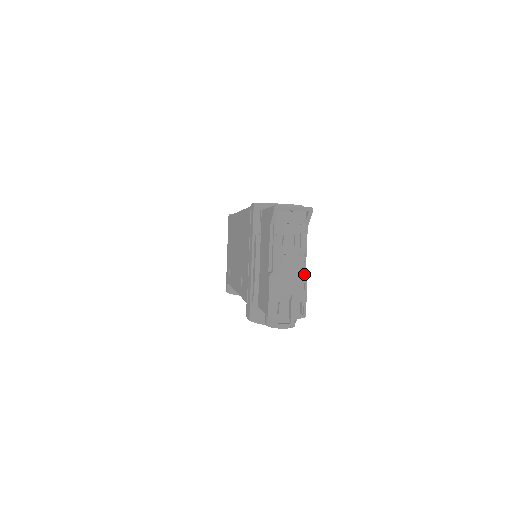
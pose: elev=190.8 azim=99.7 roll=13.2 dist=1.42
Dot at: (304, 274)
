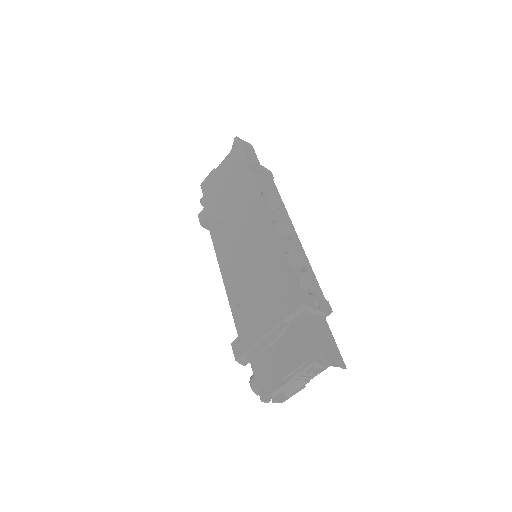
Dot at: (303, 386)
